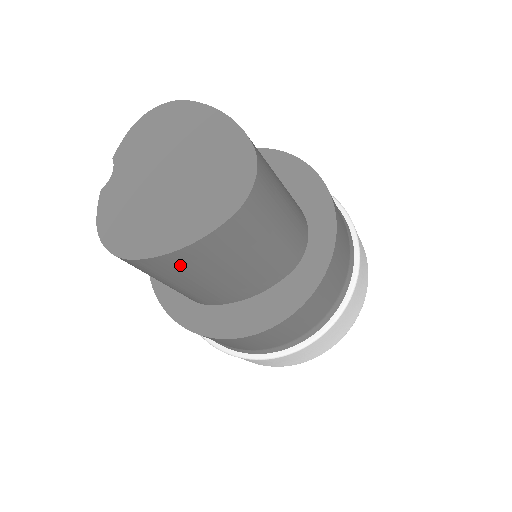
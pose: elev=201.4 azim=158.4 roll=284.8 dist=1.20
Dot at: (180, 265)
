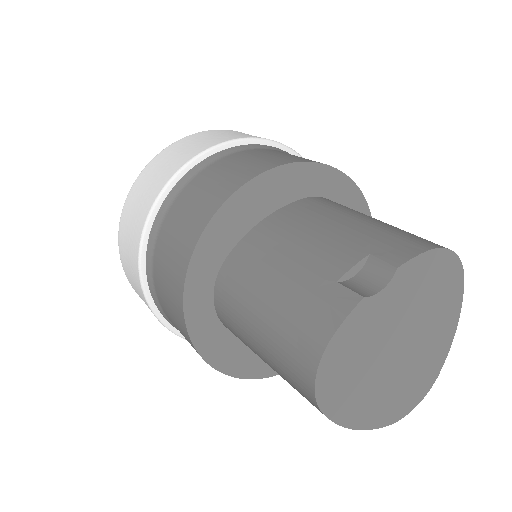
Dot at: occluded
